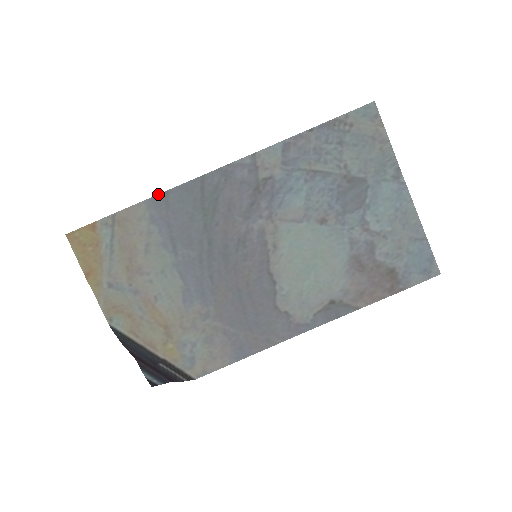
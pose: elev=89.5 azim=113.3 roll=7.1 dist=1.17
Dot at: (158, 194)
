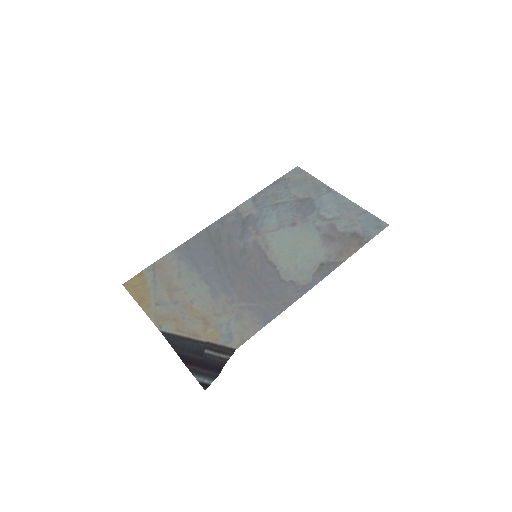
Dot at: (181, 245)
